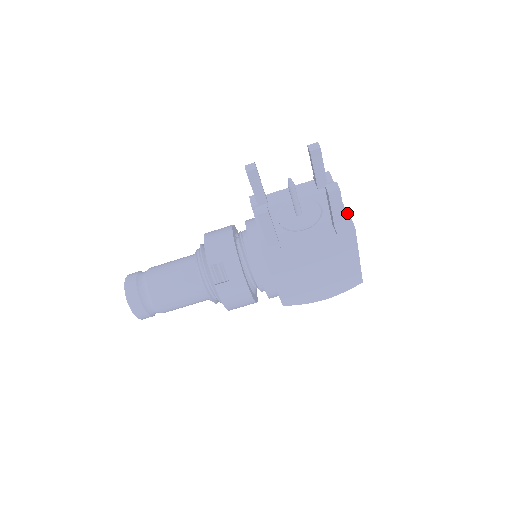
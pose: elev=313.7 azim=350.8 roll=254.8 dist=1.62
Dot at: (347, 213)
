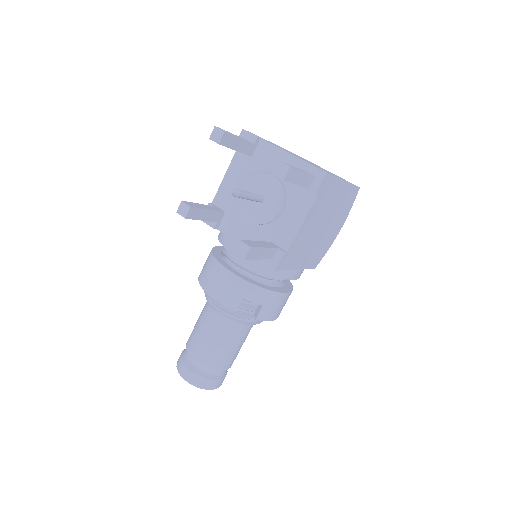
Dot at: (303, 161)
